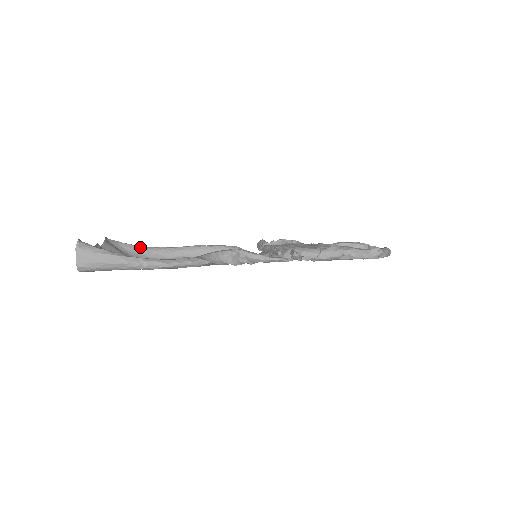
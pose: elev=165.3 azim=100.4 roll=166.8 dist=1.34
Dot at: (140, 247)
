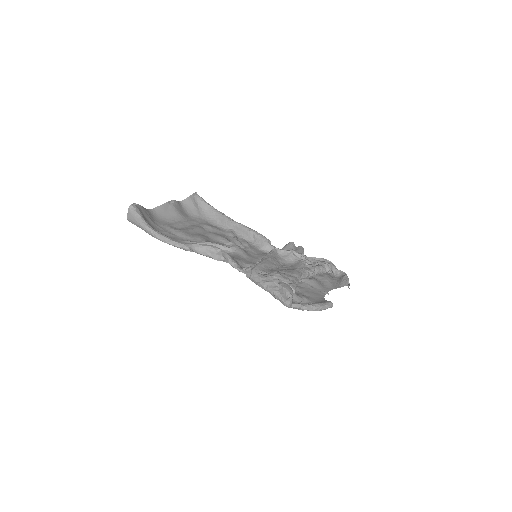
Dot at: (212, 208)
